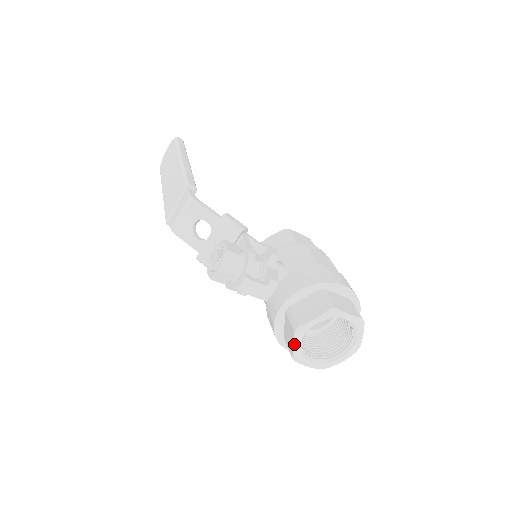
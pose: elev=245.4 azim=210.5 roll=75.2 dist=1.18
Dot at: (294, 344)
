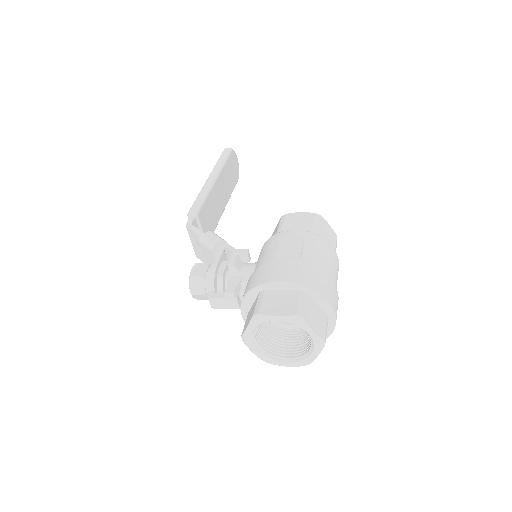
Dot at: (251, 351)
